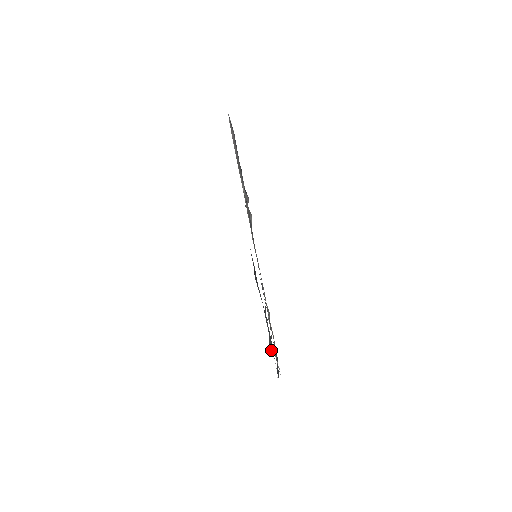
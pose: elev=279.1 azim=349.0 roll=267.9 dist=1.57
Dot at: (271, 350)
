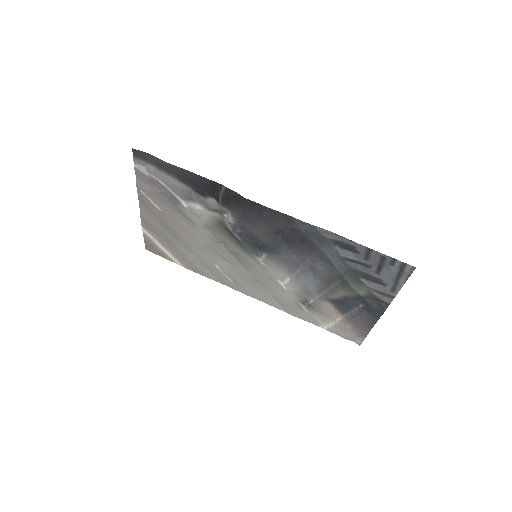
Dot at: (358, 286)
